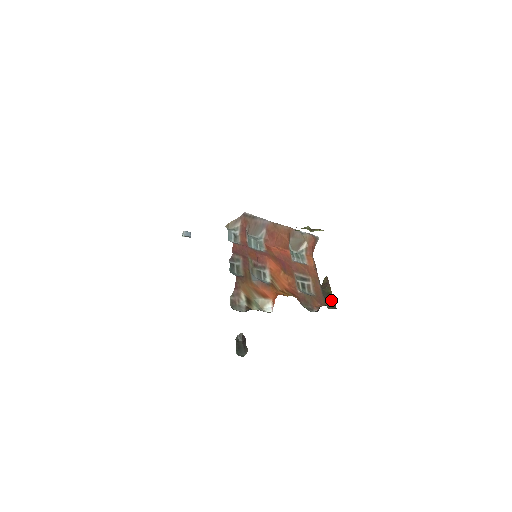
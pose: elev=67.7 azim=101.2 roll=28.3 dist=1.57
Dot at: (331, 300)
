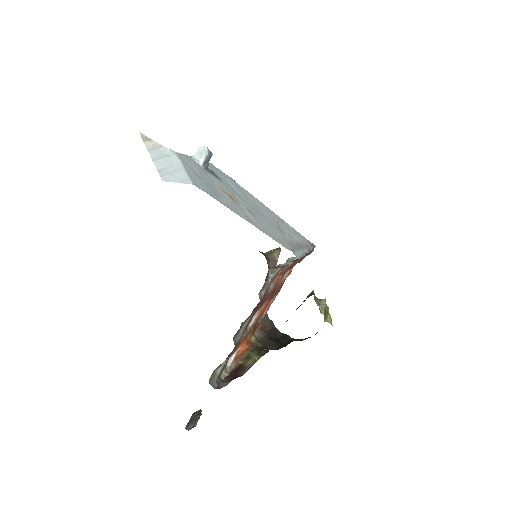
Dot at: occluded
